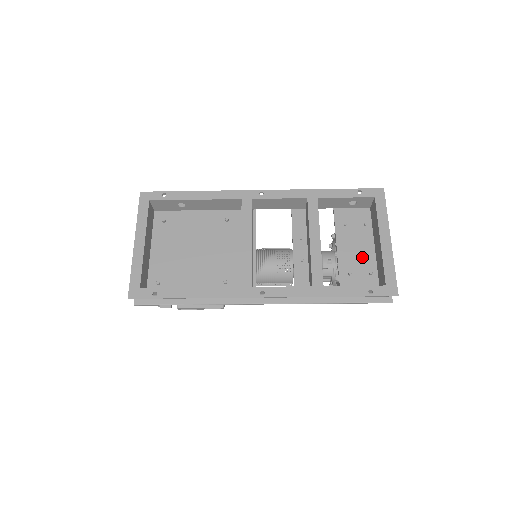
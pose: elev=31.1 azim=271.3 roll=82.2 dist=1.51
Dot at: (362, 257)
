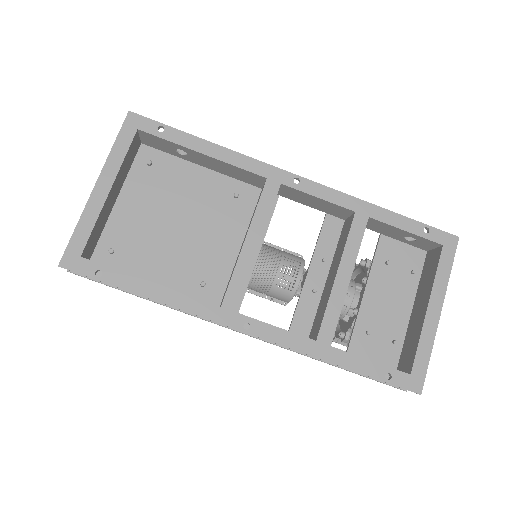
Dot at: (392, 315)
